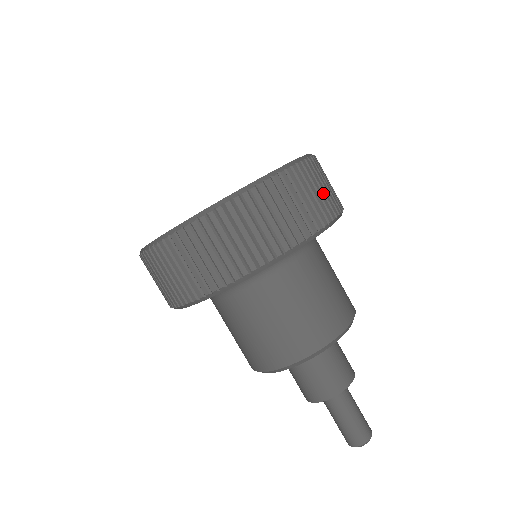
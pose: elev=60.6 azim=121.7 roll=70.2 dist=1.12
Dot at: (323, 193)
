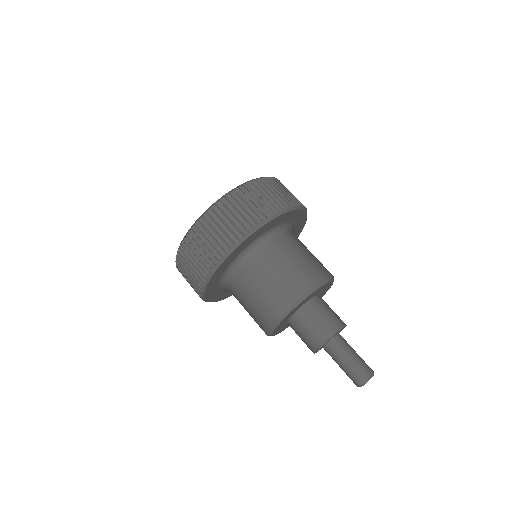
Dot at: (277, 195)
